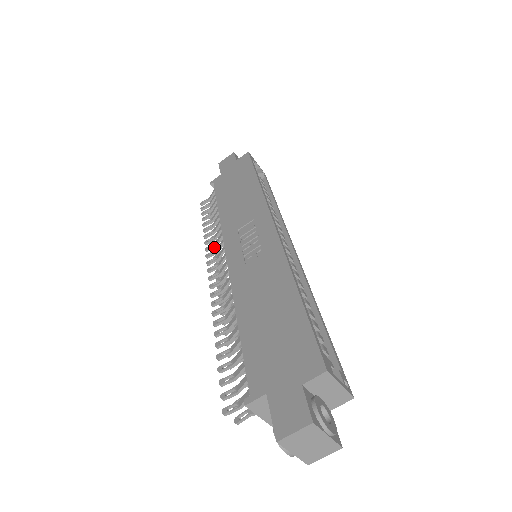
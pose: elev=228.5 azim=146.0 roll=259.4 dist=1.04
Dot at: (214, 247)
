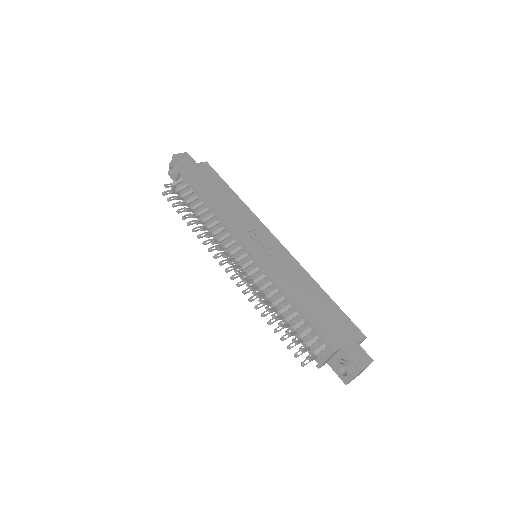
Dot at: (213, 236)
